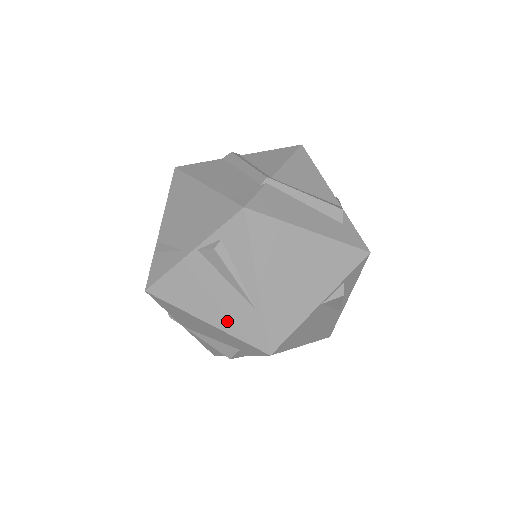
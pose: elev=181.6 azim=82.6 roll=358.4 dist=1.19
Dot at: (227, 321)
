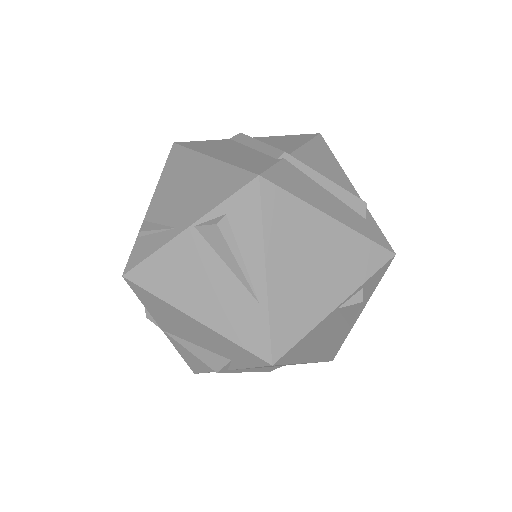
Dot at: (222, 318)
